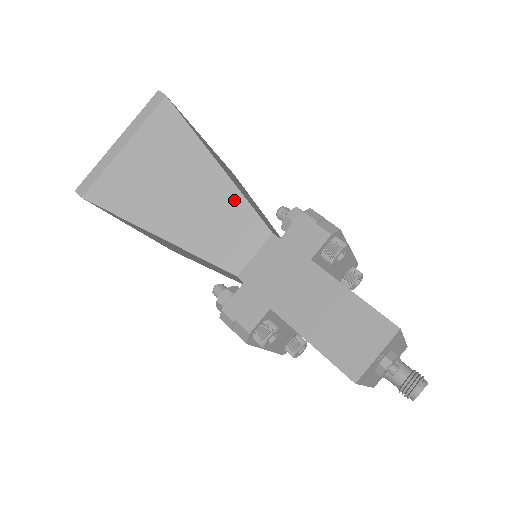
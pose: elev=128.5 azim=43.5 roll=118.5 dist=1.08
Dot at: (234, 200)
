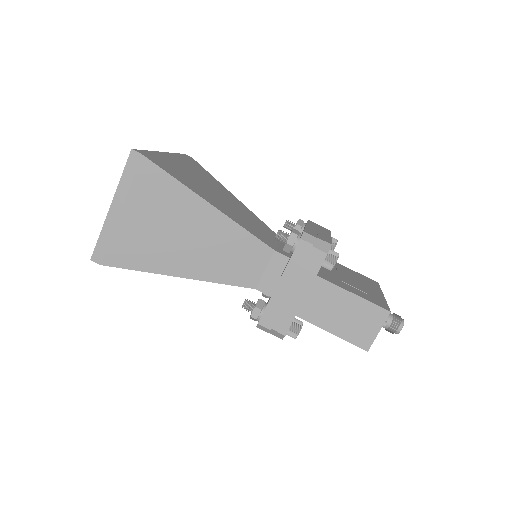
Dot at: (236, 233)
